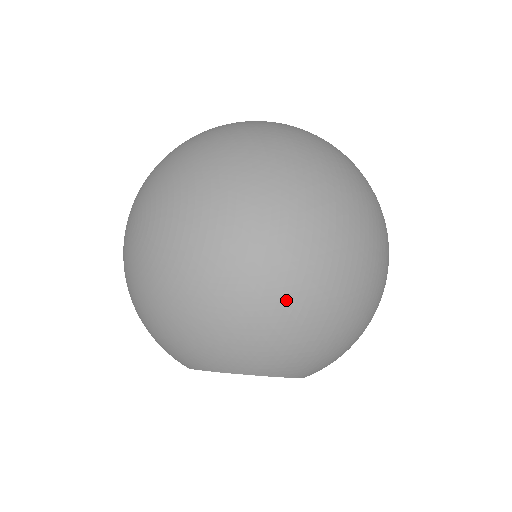
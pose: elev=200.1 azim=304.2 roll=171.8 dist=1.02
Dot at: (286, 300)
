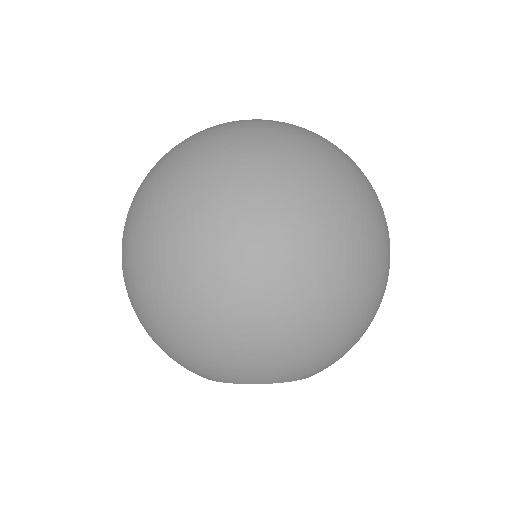
Dot at: (191, 322)
